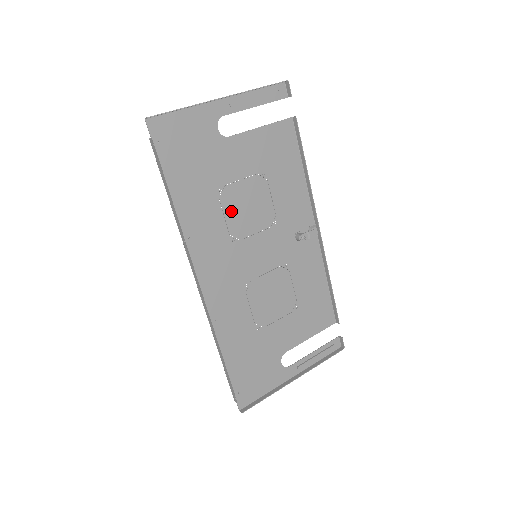
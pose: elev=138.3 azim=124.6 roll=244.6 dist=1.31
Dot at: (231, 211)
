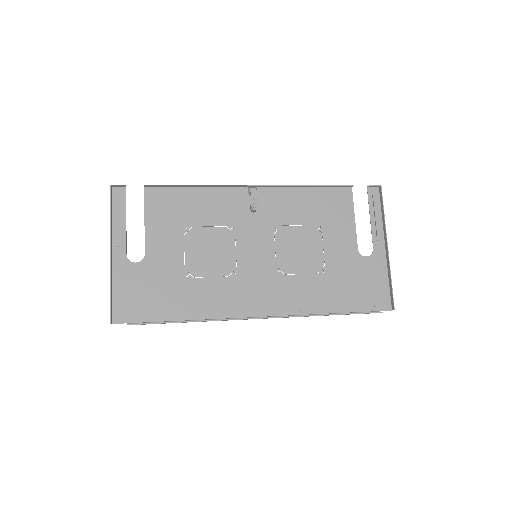
Dot at: (208, 269)
